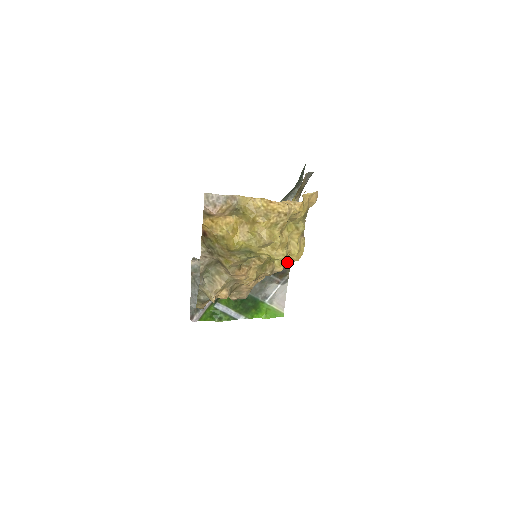
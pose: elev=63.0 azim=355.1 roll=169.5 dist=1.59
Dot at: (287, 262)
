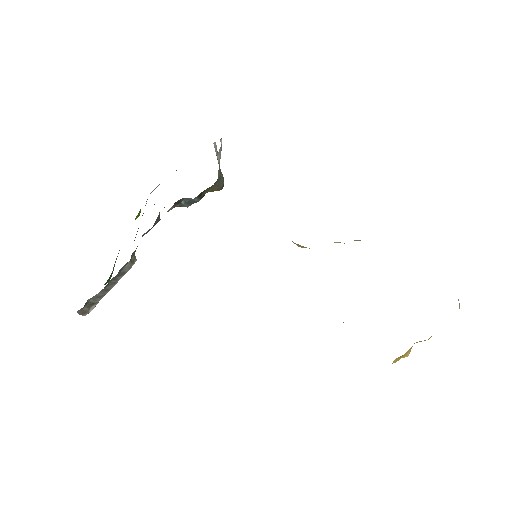
Dot at: occluded
